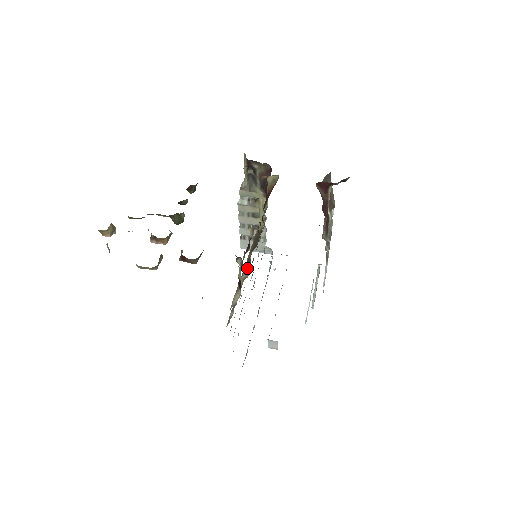
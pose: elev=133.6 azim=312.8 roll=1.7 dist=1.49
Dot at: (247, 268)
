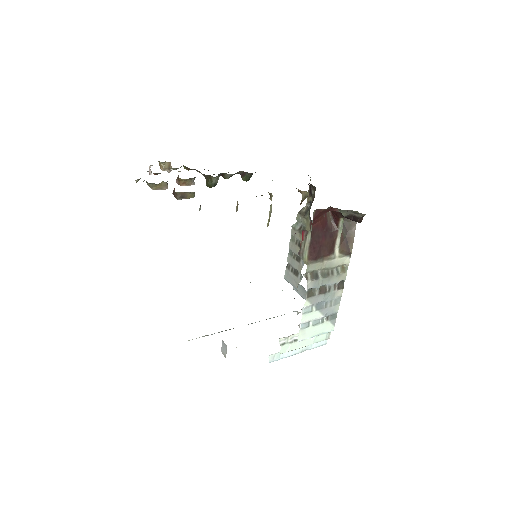
Dot at: occluded
